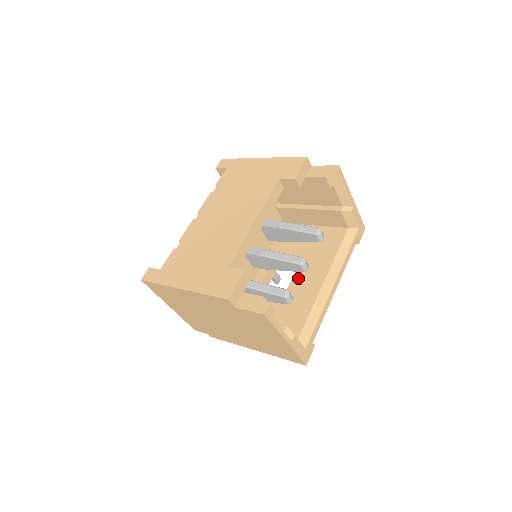
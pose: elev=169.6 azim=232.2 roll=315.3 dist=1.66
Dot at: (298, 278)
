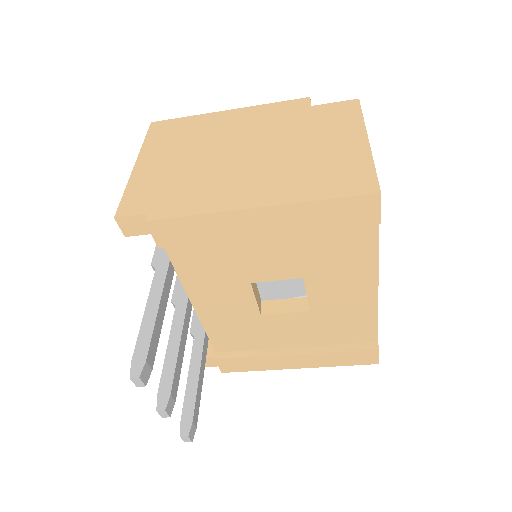
Dot at: occluded
